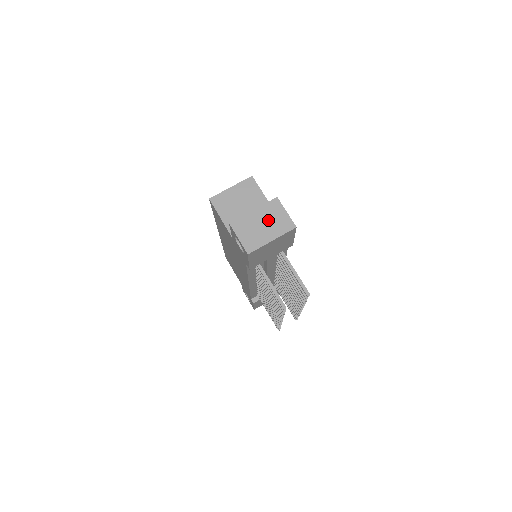
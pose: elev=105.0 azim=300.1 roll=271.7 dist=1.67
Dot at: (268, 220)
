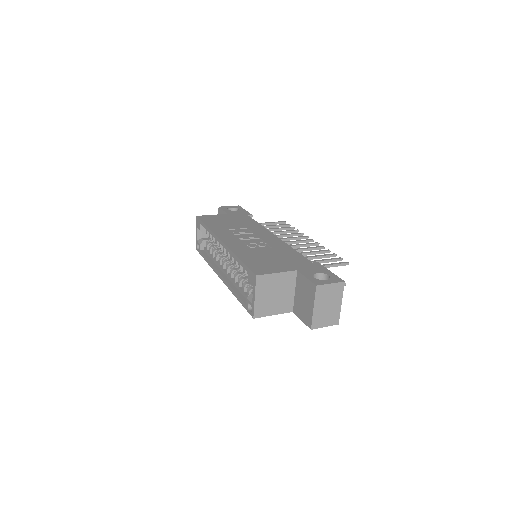
Dot at: (327, 300)
